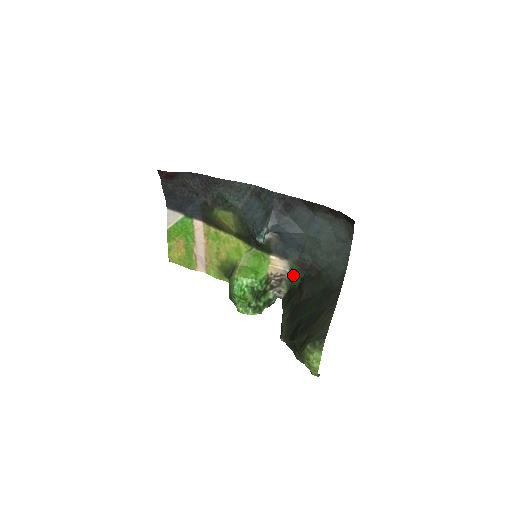
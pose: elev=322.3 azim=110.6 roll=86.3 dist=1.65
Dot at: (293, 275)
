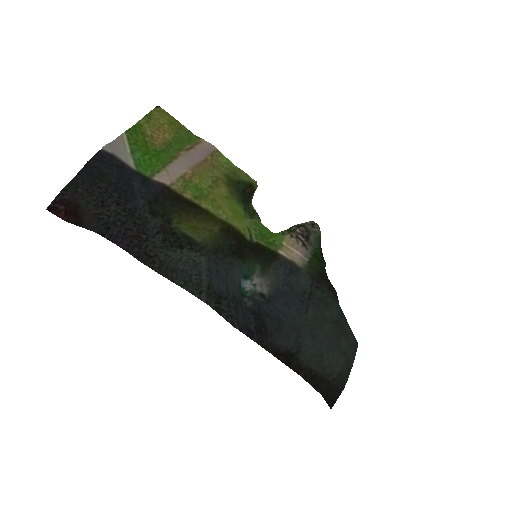
Dot at: (315, 261)
